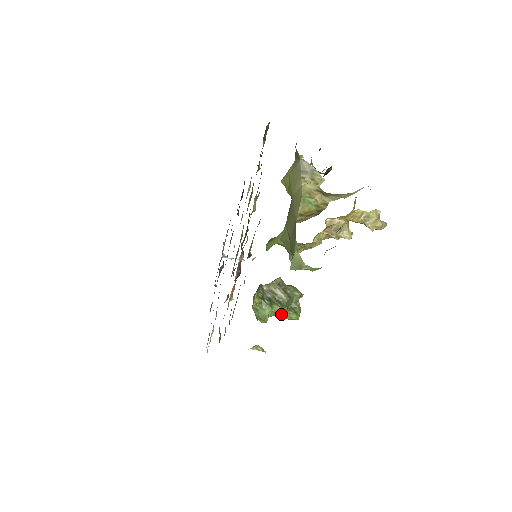
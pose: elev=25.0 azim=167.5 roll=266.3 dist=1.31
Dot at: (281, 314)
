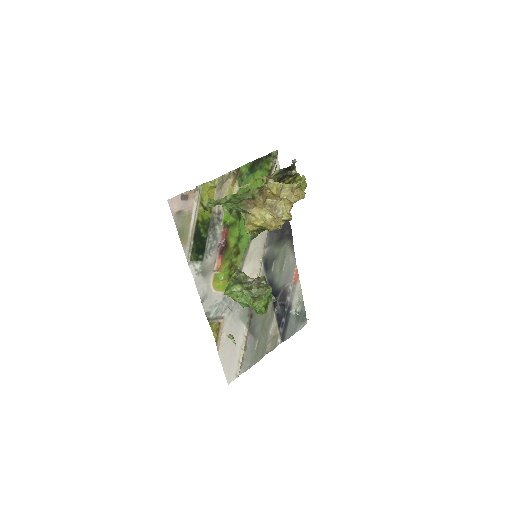
Dot at: occluded
